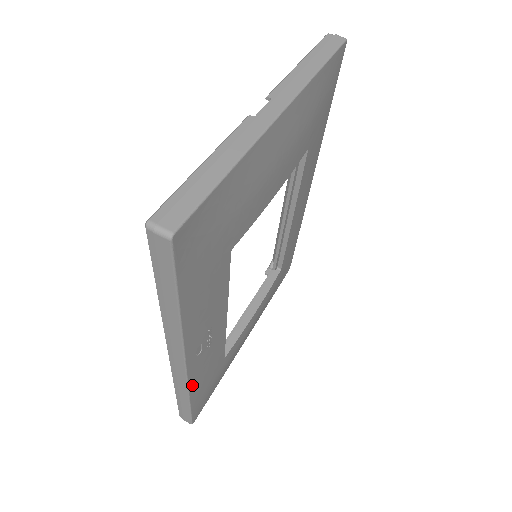
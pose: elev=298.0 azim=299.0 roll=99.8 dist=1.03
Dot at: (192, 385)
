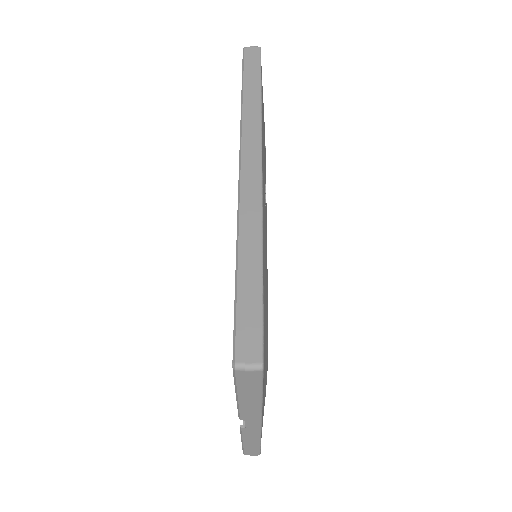
Dot at: (263, 222)
